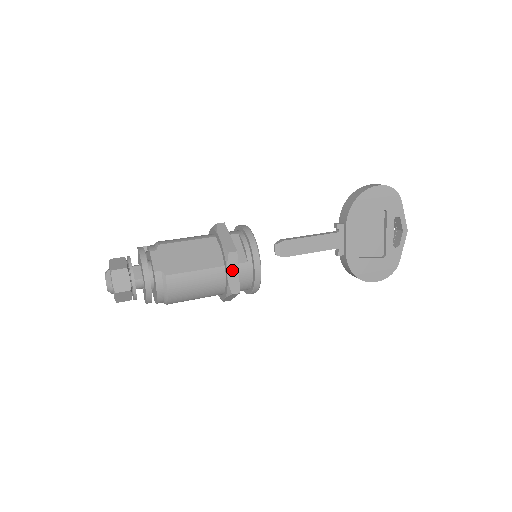
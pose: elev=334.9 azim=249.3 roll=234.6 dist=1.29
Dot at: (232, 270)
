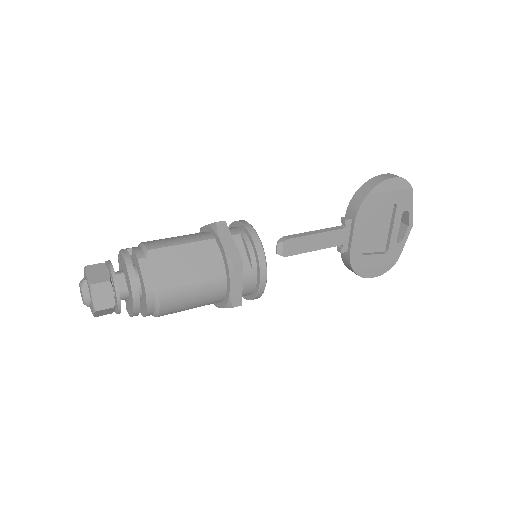
Dot at: (236, 282)
